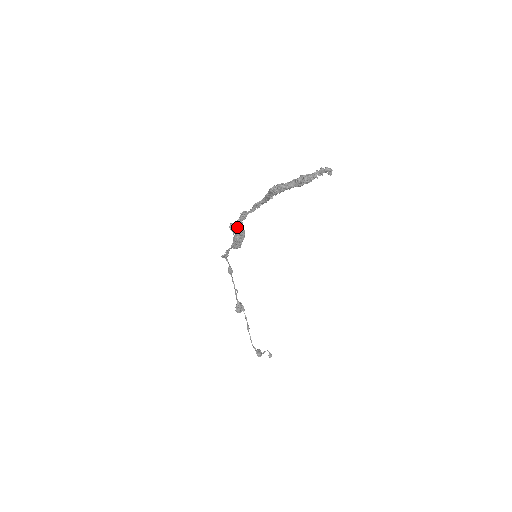
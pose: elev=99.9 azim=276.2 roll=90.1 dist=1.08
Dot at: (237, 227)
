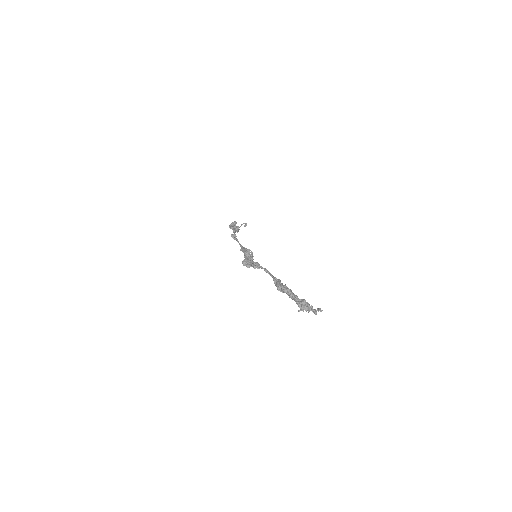
Dot at: (248, 264)
